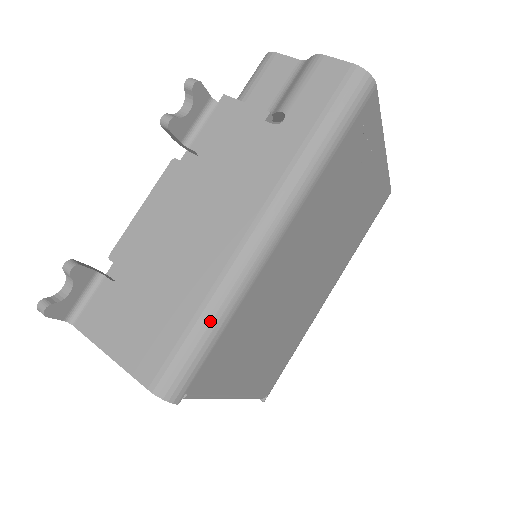
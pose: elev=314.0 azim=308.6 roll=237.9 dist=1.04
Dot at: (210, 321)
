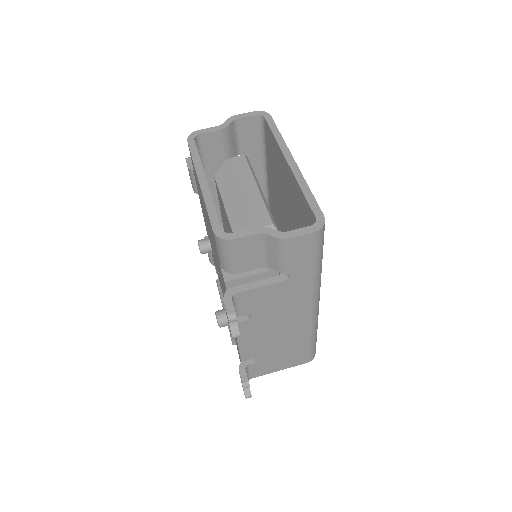
Dot at: (315, 337)
